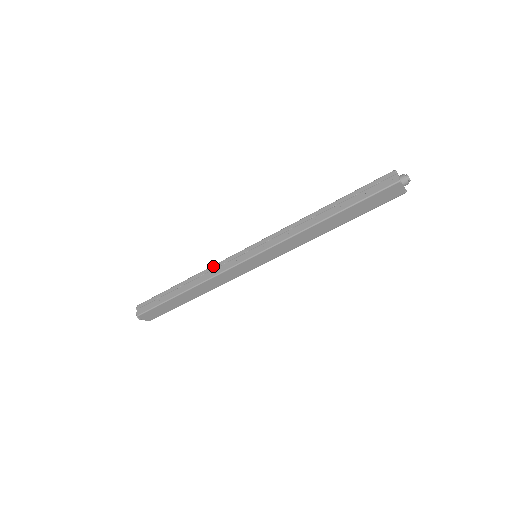
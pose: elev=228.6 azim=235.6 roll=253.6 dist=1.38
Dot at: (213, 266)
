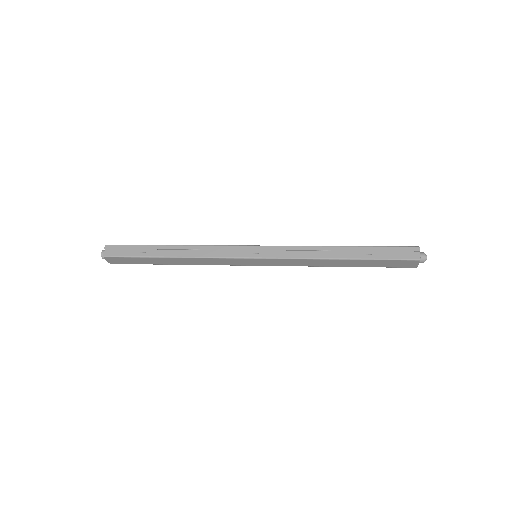
Dot at: (209, 246)
